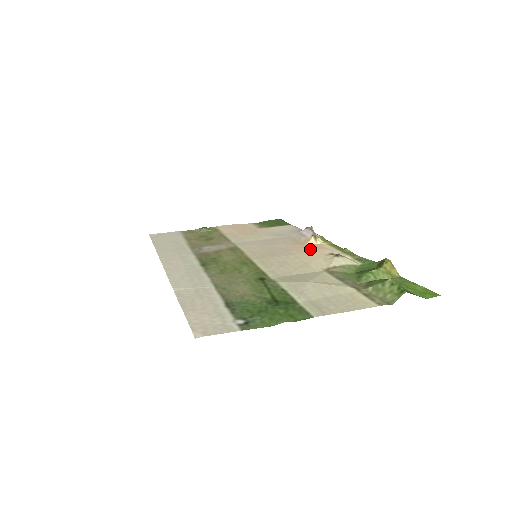
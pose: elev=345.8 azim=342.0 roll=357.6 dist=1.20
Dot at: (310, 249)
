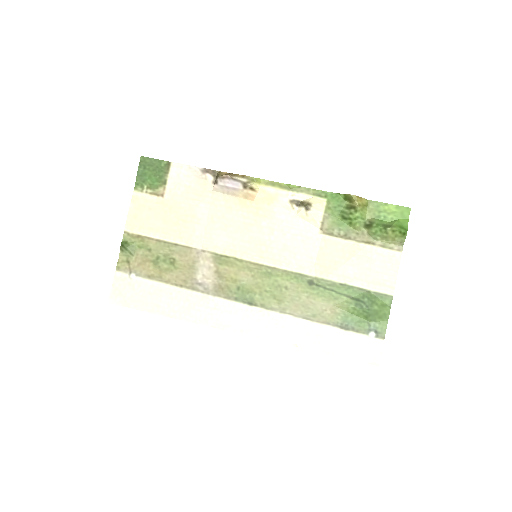
Dot at: (269, 208)
